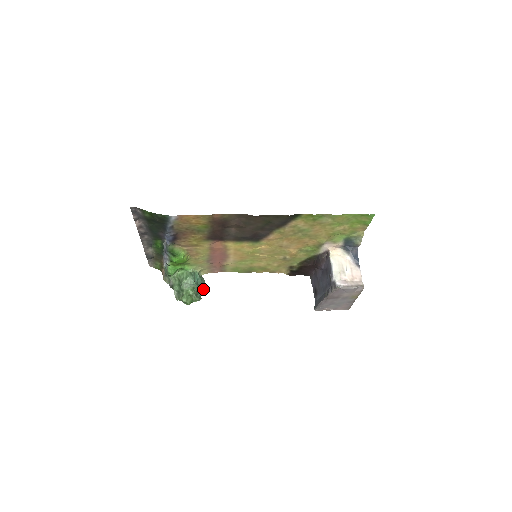
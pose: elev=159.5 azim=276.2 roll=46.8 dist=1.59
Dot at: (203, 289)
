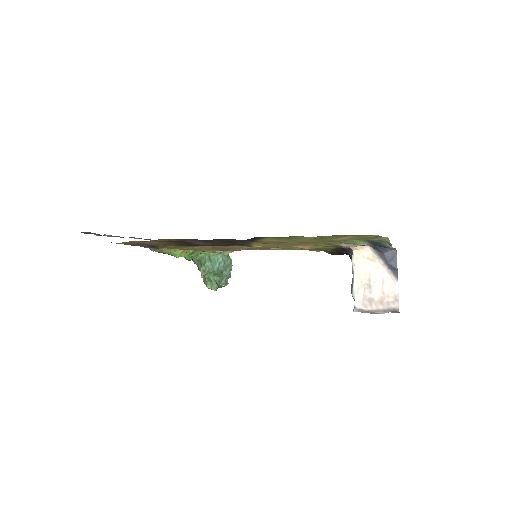
Dot at: (229, 272)
